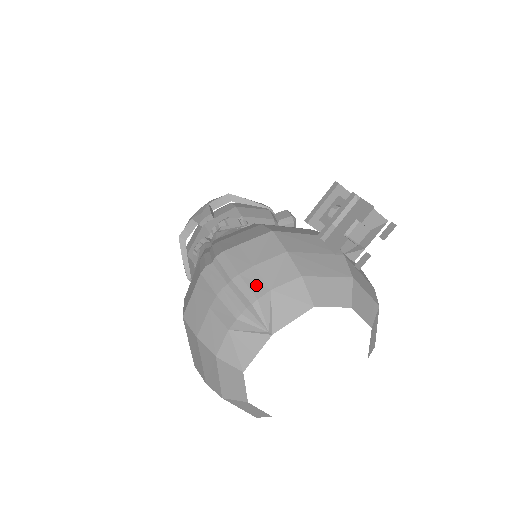
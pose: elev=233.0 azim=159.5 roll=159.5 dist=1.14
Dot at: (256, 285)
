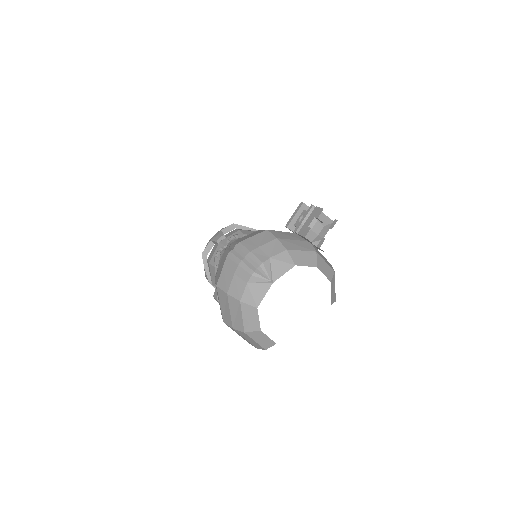
Dot at: (261, 256)
